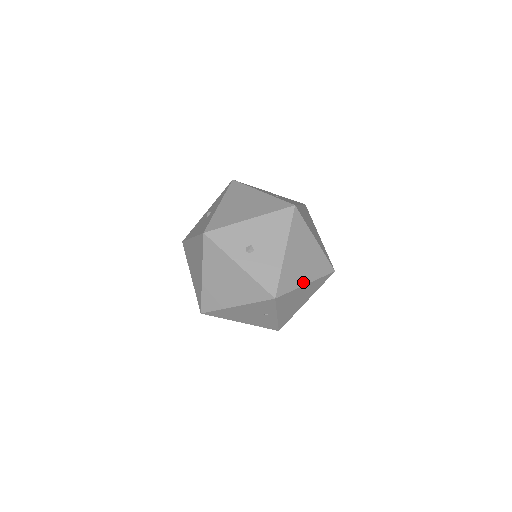
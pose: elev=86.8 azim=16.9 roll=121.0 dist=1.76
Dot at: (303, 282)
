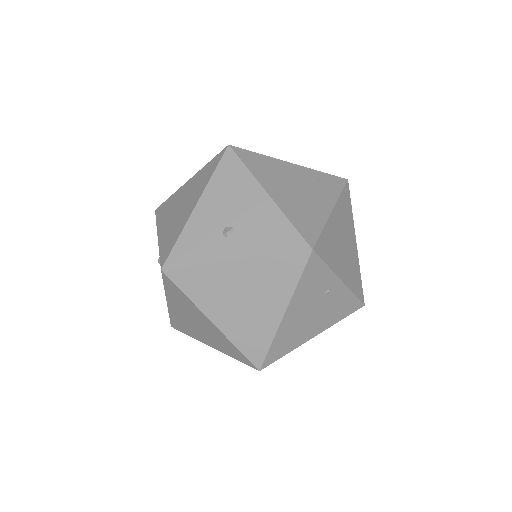
Dot at: (325, 212)
